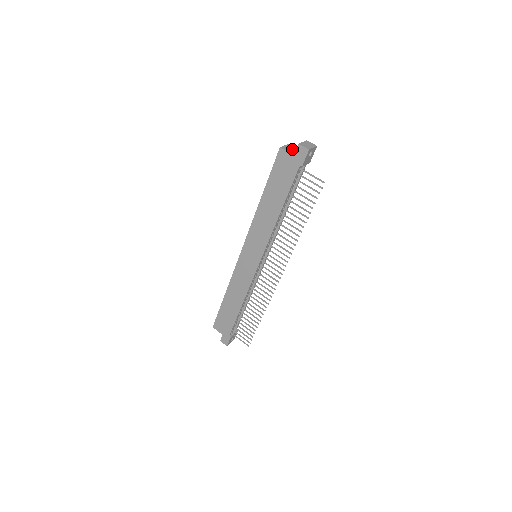
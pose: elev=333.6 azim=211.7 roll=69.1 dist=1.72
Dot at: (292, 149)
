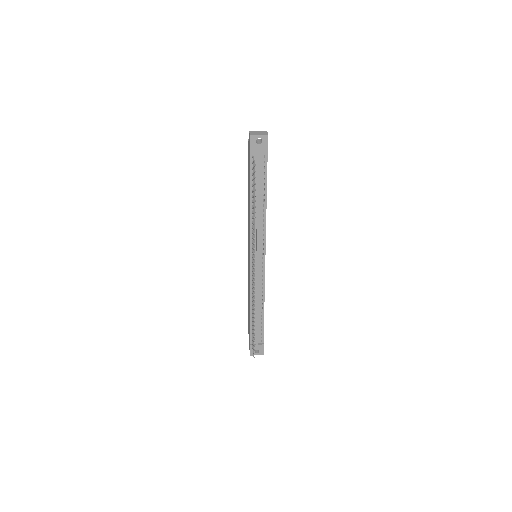
Dot at: occluded
